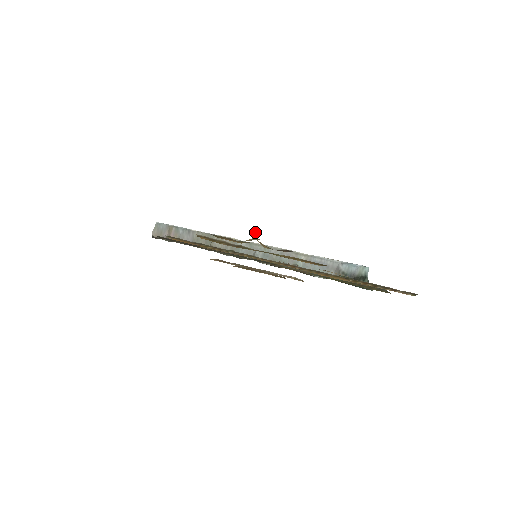
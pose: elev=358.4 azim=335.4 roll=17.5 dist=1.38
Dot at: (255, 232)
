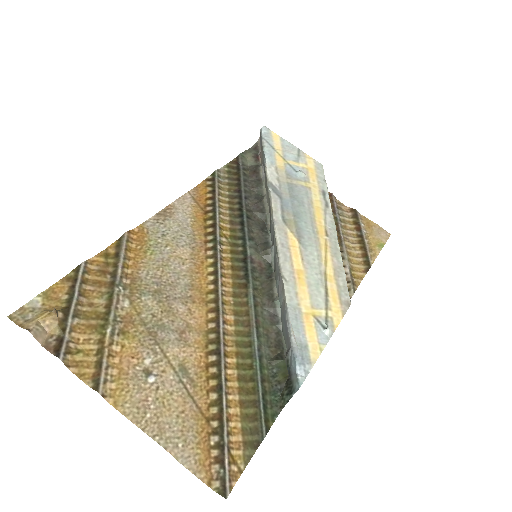
Dot at: occluded
